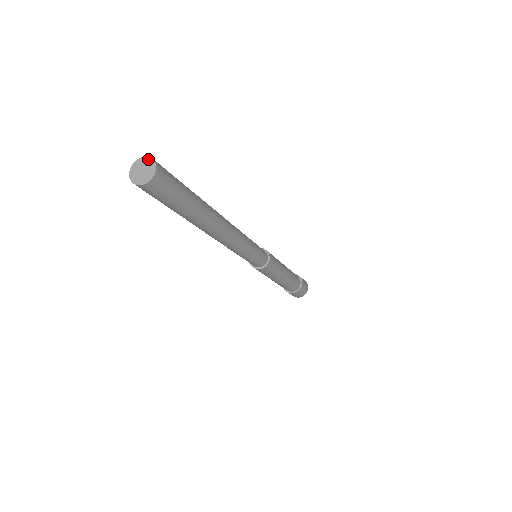
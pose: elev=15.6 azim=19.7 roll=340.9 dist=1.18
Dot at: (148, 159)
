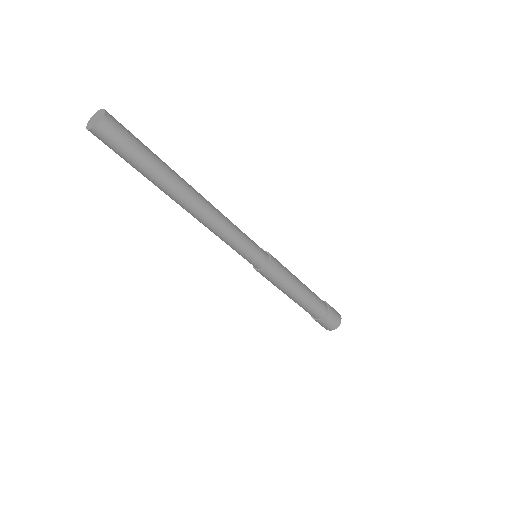
Dot at: (99, 111)
